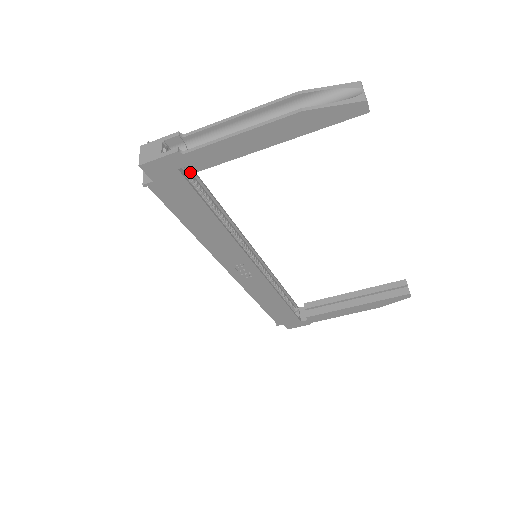
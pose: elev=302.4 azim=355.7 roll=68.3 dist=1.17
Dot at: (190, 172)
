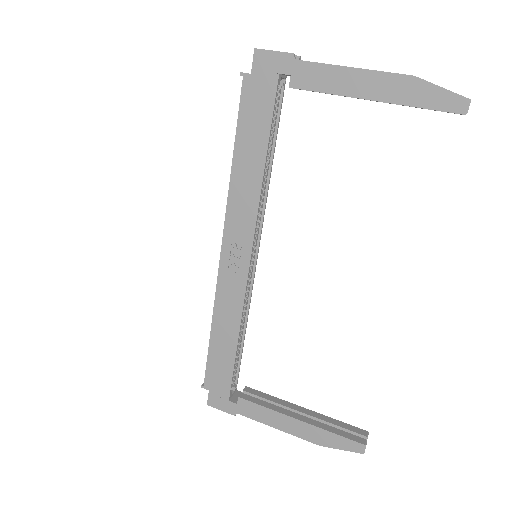
Dot at: (278, 104)
